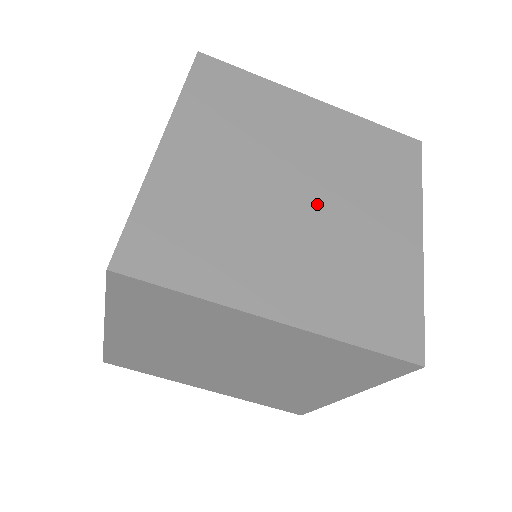
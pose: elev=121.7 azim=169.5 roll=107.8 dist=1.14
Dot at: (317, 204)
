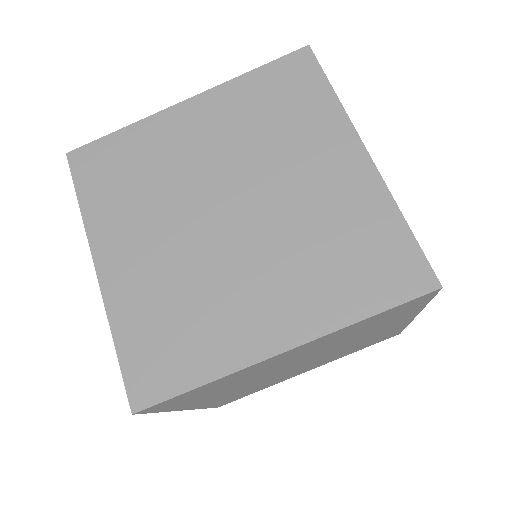
Dot at: (229, 233)
